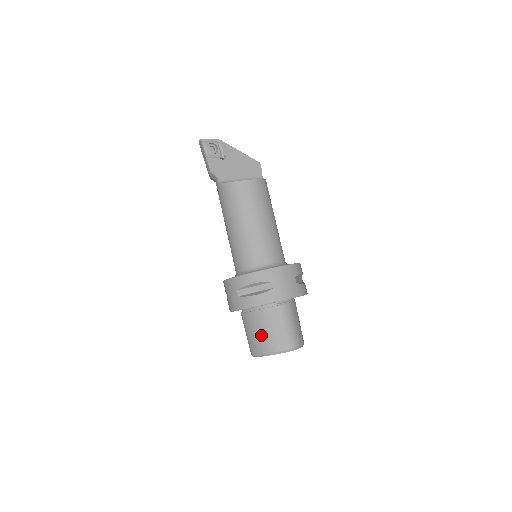
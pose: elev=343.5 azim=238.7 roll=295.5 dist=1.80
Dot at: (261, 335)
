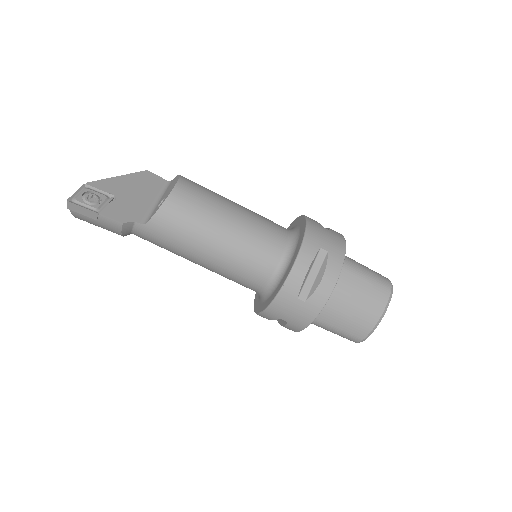
Dot at: (357, 311)
